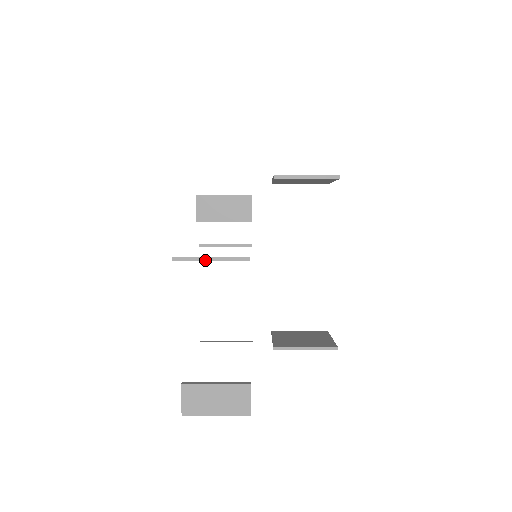
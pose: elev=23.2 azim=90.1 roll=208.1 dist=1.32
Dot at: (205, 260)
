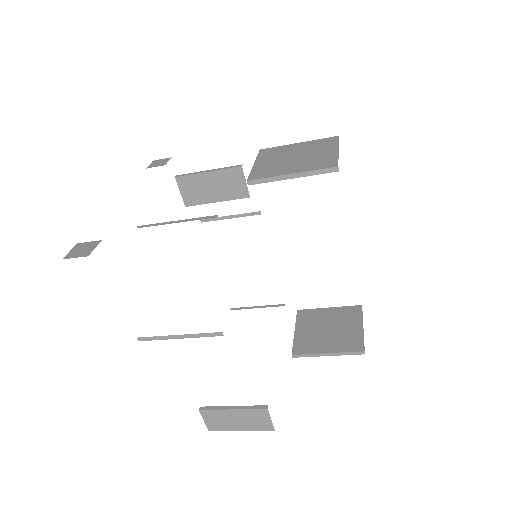
Dot at: (173, 338)
